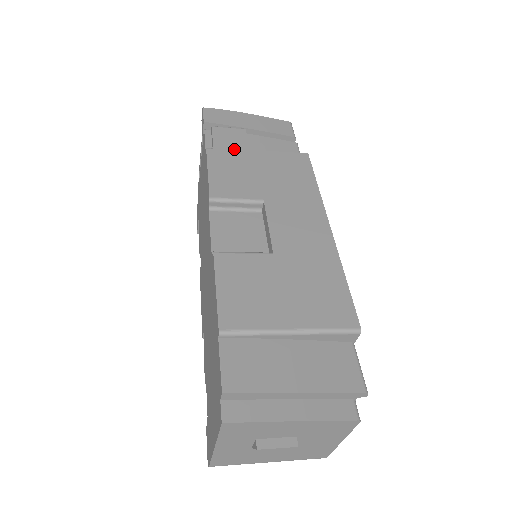
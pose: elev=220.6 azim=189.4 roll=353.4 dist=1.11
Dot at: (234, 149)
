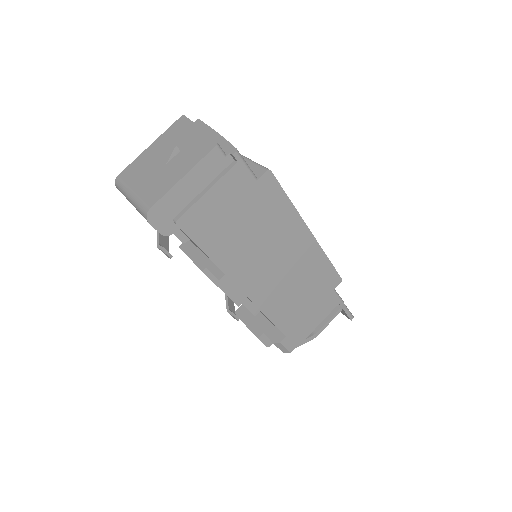
Dot at: occluded
